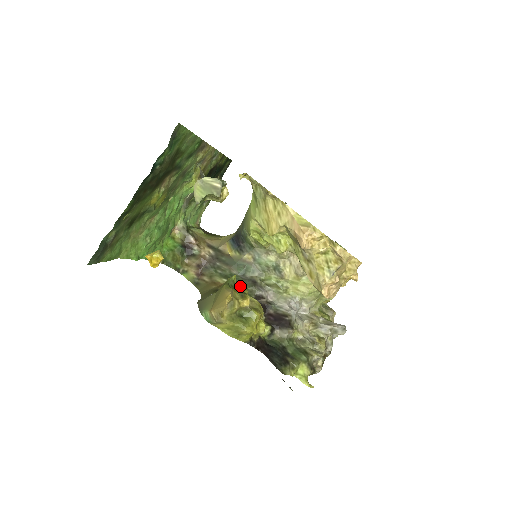
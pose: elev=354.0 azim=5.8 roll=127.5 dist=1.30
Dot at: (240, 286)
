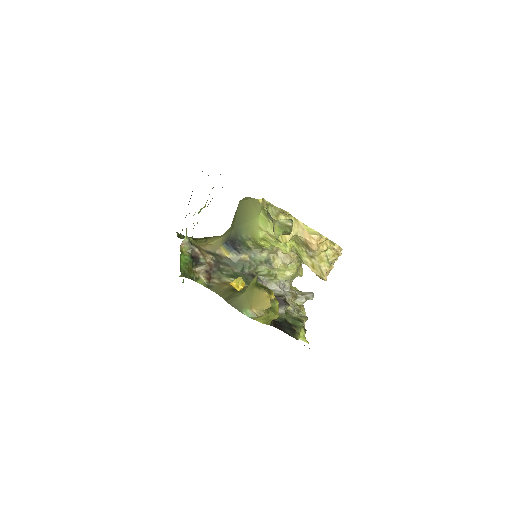
Dot at: (261, 284)
